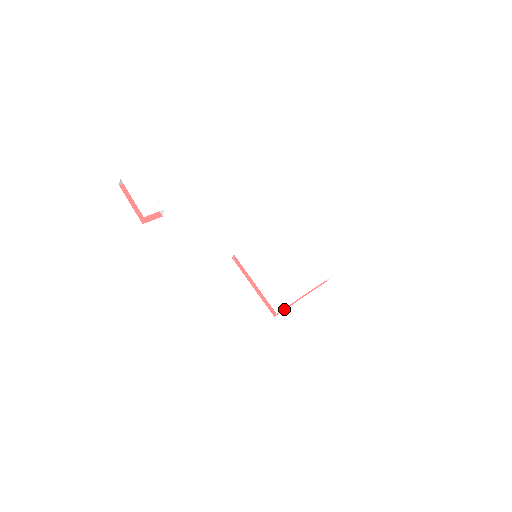
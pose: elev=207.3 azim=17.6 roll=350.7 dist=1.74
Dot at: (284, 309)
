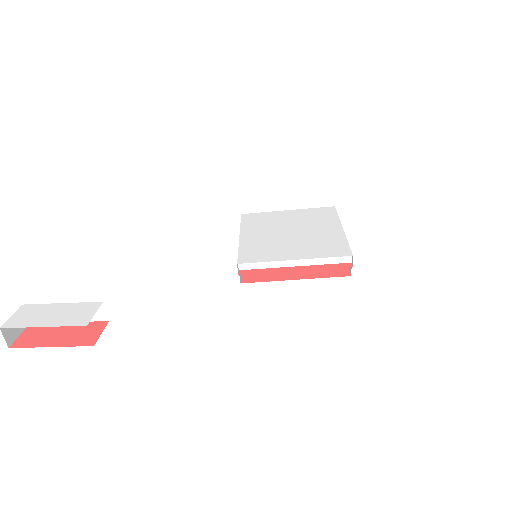
Dot at: occluded
